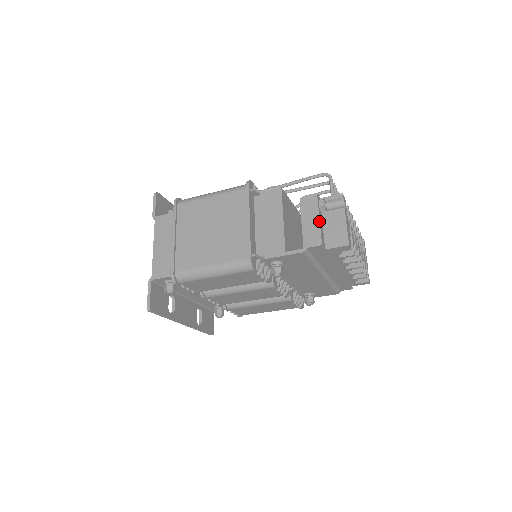
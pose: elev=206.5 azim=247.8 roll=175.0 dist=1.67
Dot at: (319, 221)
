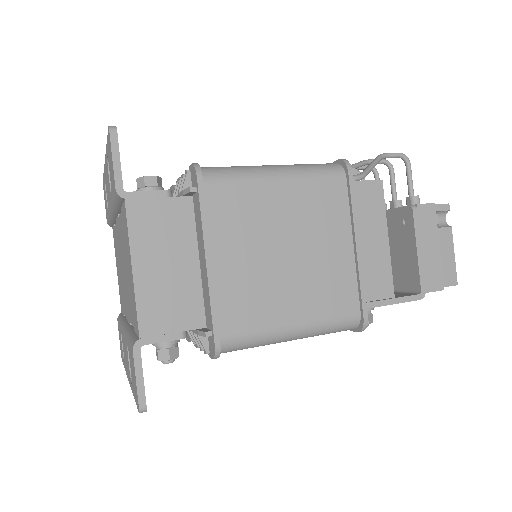
Dot at: occluded
